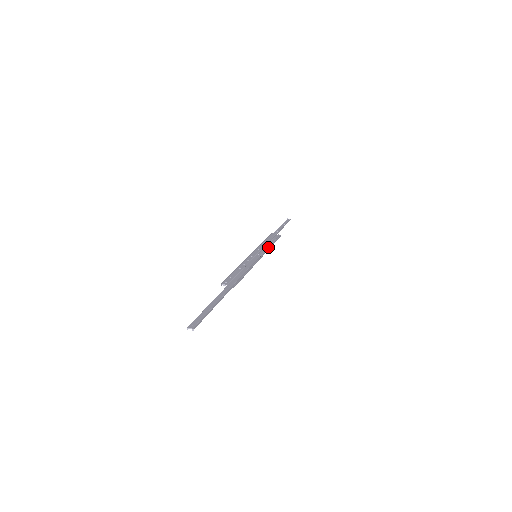
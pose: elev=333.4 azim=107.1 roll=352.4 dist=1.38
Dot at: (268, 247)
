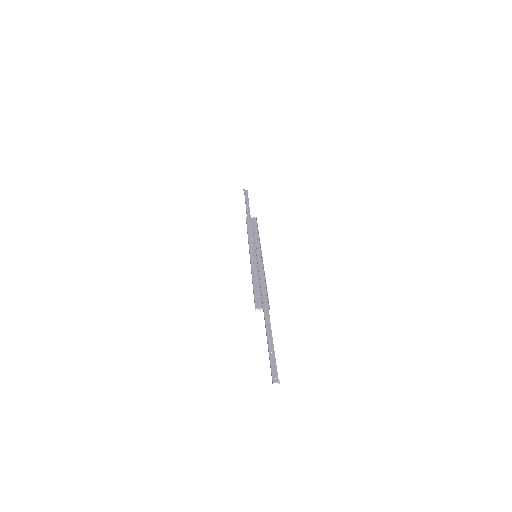
Dot at: (257, 239)
